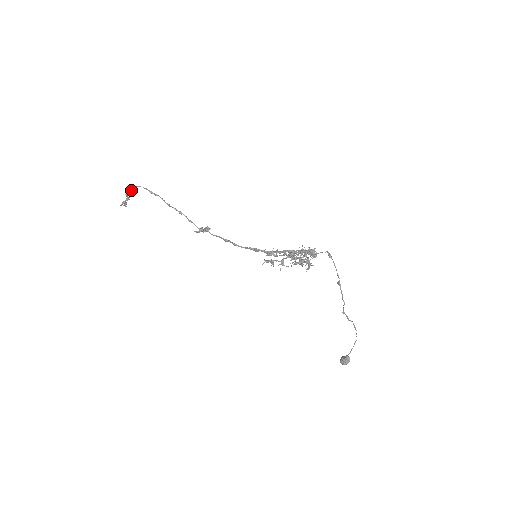
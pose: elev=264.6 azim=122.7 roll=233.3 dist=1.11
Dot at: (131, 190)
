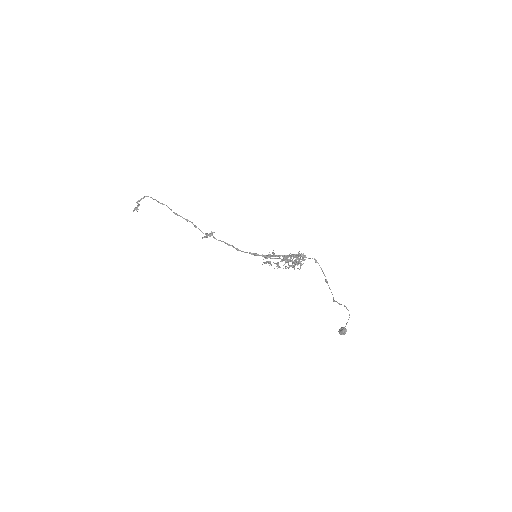
Dot at: (141, 199)
